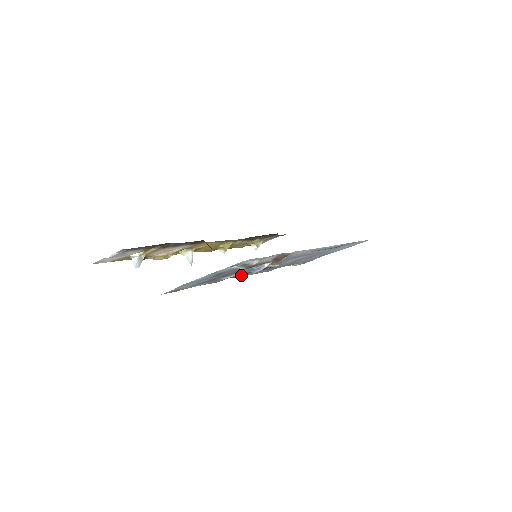
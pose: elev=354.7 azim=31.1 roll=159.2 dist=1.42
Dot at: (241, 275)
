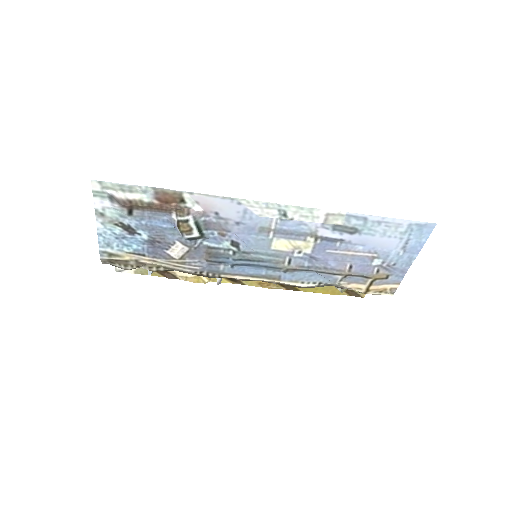
Dot at: (223, 268)
